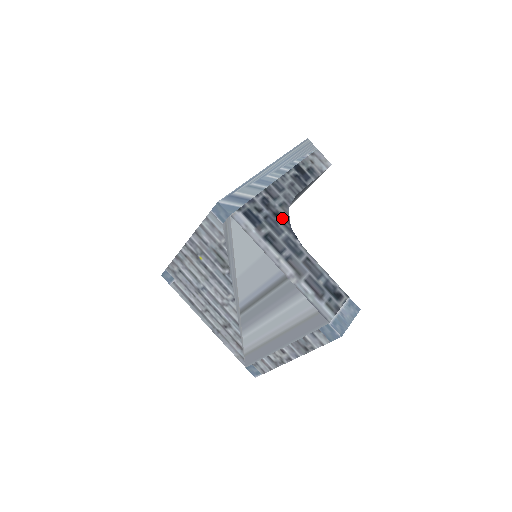
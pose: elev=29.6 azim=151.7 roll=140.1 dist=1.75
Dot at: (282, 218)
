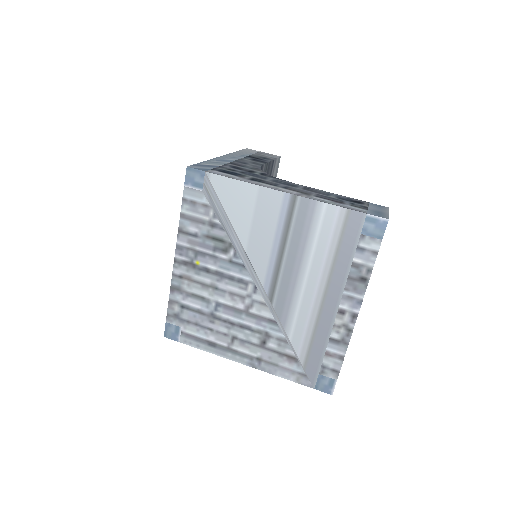
Dot at: (259, 173)
